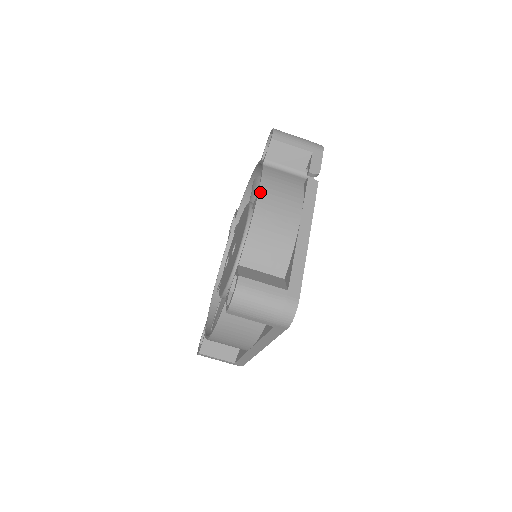
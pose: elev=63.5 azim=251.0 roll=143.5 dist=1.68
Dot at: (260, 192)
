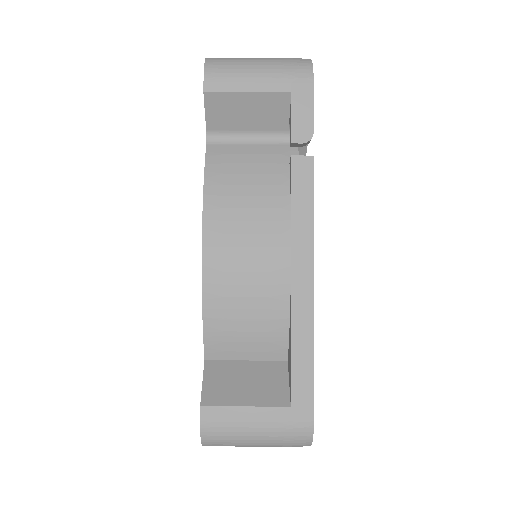
Dot at: (205, 224)
